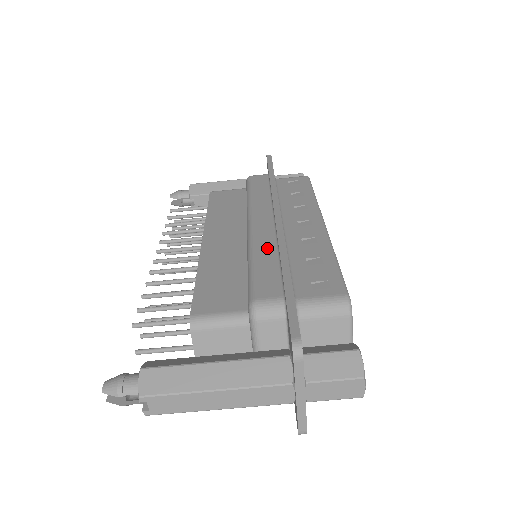
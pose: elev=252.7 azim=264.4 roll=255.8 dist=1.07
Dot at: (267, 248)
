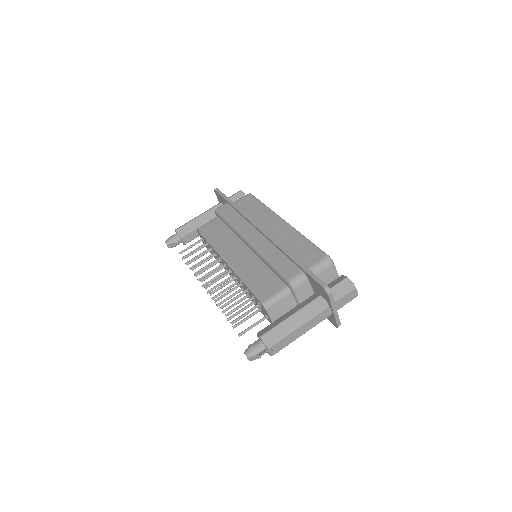
Dot at: (271, 250)
